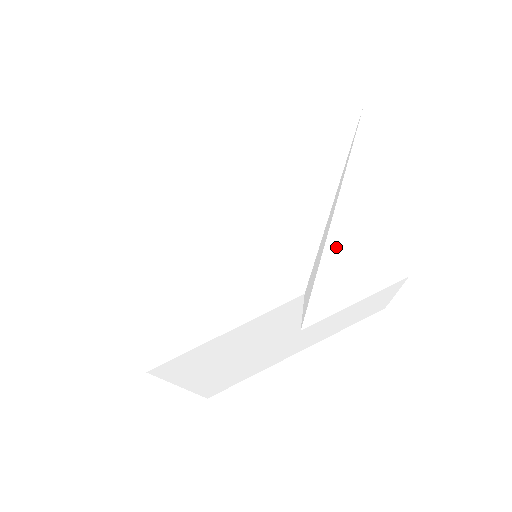
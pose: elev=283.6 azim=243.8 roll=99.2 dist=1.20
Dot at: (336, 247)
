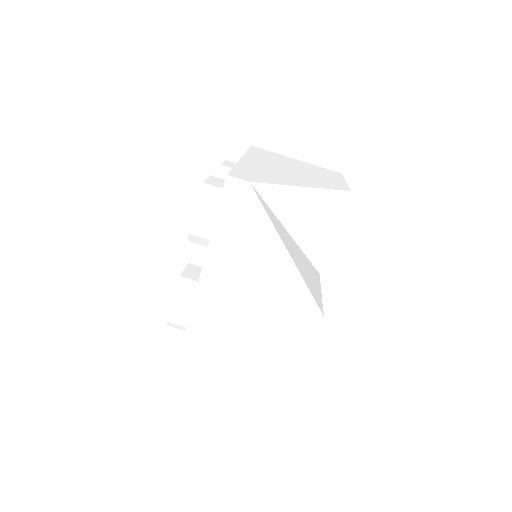
Dot at: (302, 235)
